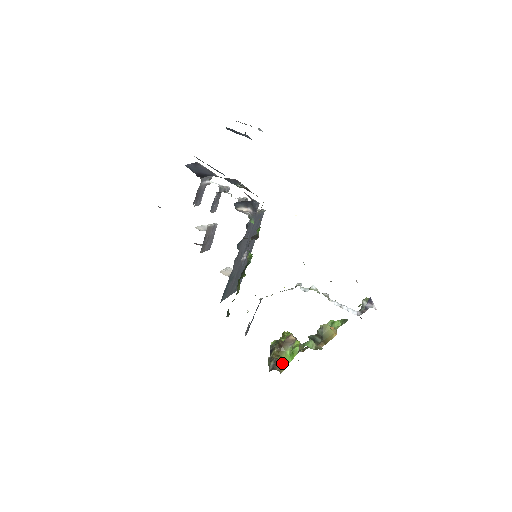
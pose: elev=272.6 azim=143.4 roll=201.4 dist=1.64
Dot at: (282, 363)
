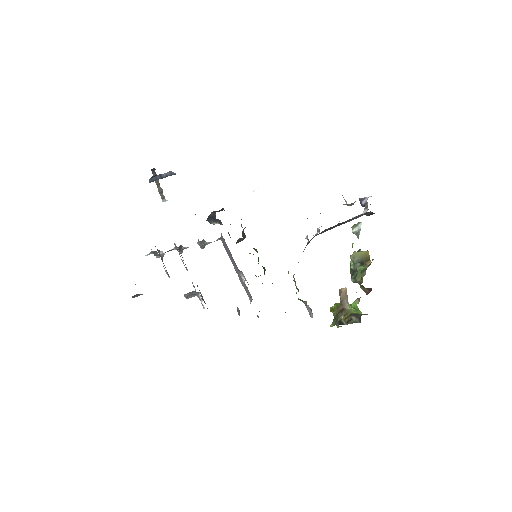
Dot at: occluded
